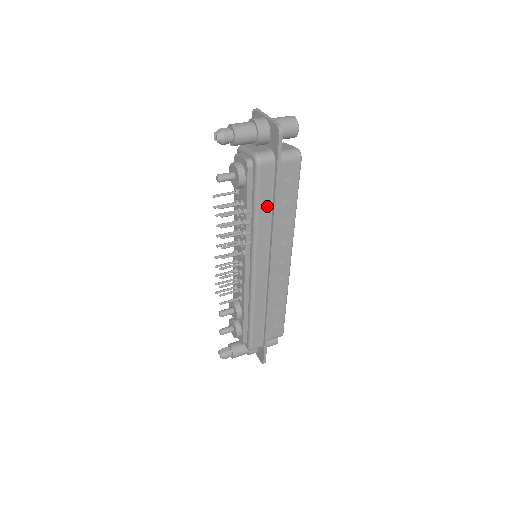
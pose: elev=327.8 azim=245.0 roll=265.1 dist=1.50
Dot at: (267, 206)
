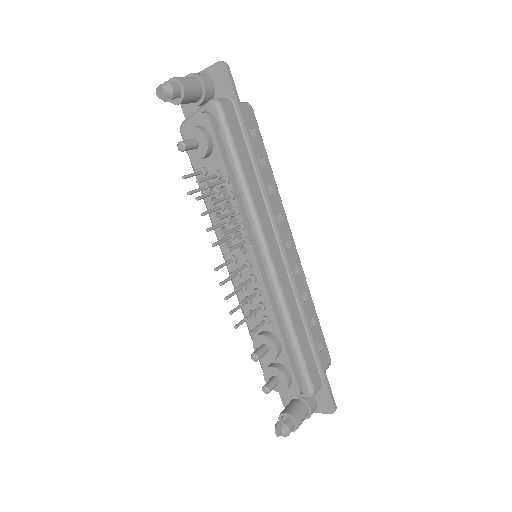
Dot at: (247, 162)
